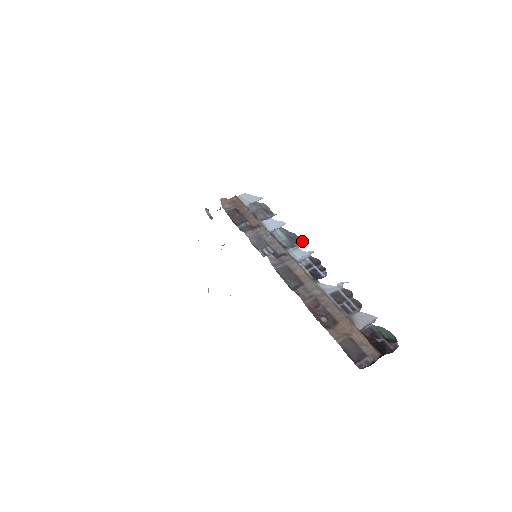
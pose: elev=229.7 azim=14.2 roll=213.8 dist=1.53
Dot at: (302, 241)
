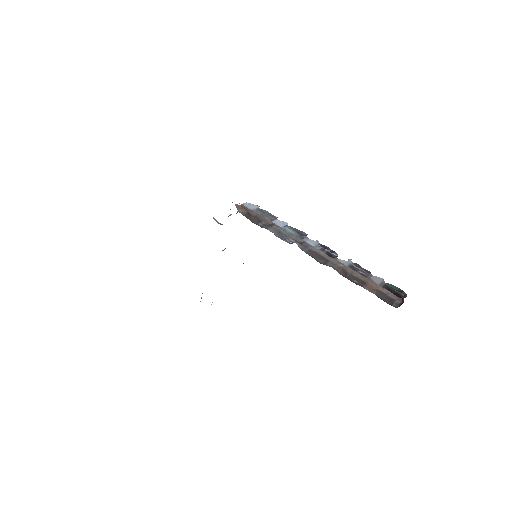
Dot at: (307, 234)
